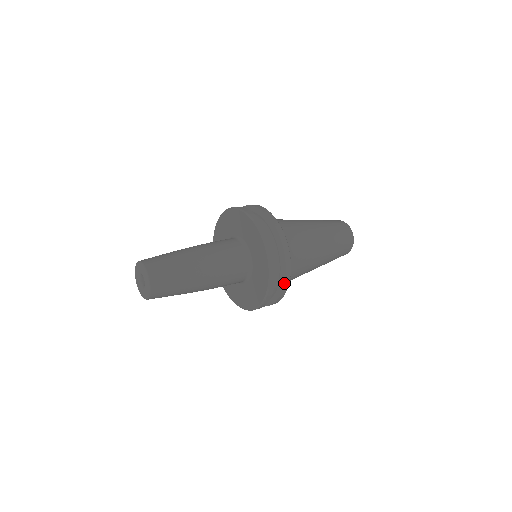
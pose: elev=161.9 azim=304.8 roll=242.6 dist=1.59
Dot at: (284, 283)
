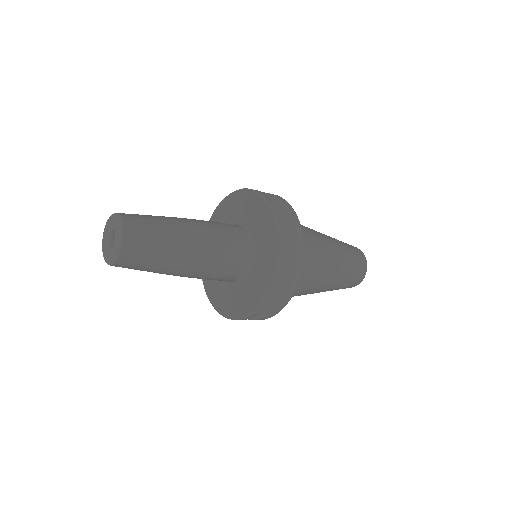
Dot at: (288, 293)
